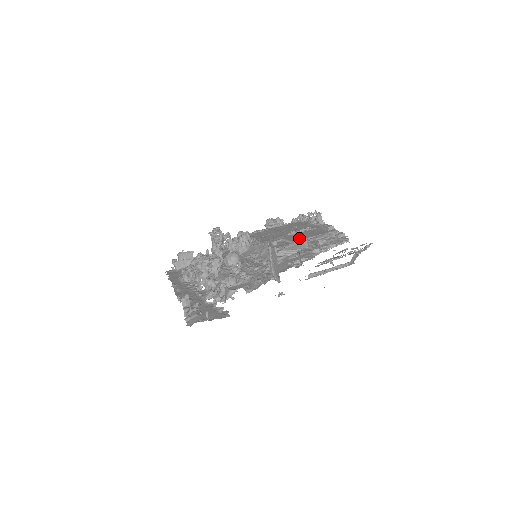
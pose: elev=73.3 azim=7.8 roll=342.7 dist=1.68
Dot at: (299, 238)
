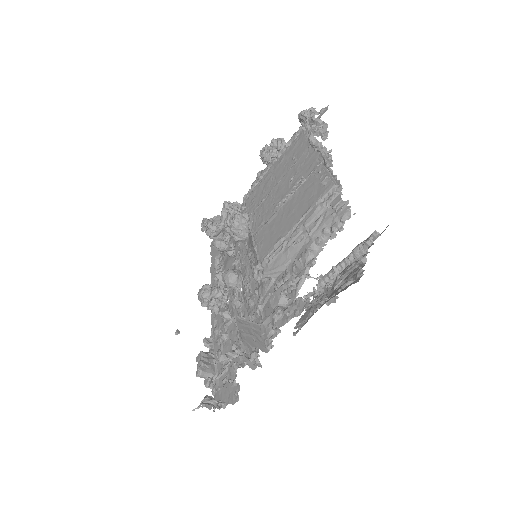
Dot at: (286, 226)
